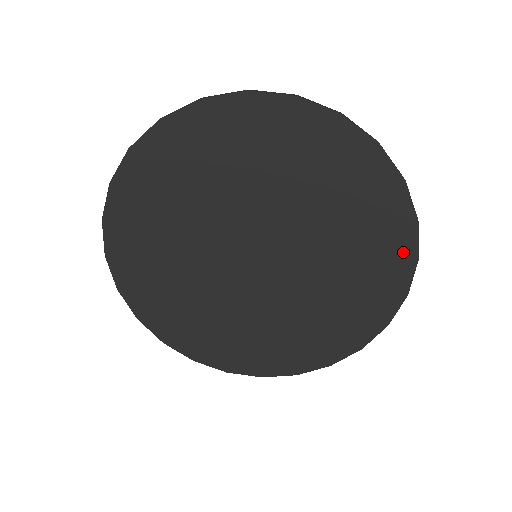
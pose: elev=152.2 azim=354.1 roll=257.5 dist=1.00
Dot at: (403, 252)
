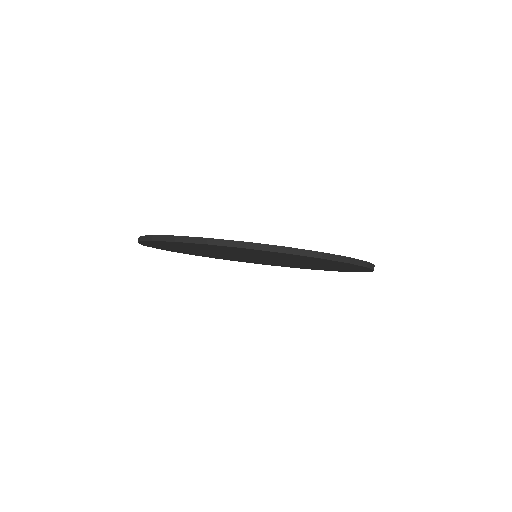
Dot at: (355, 271)
